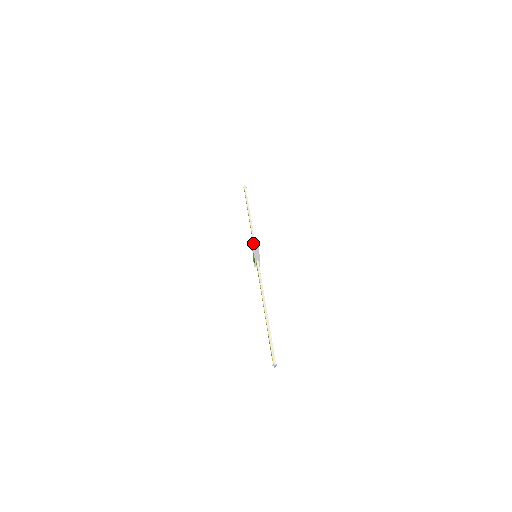
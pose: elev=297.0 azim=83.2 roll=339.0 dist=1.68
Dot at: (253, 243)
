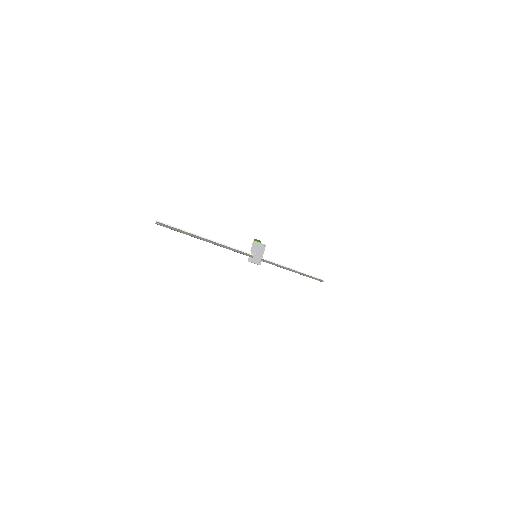
Dot at: (259, 240)
